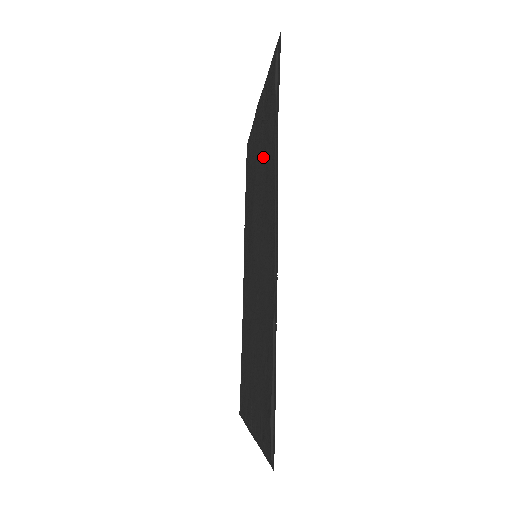
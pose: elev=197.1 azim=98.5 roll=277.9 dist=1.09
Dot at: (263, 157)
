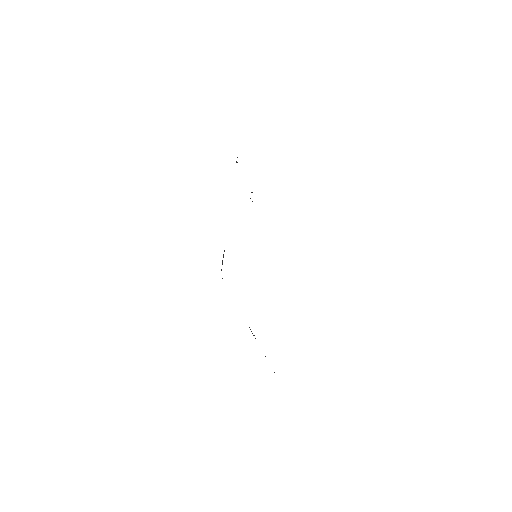
Dot at: occluded
